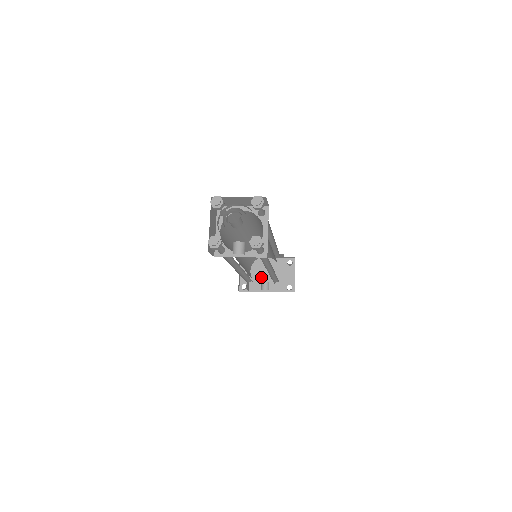
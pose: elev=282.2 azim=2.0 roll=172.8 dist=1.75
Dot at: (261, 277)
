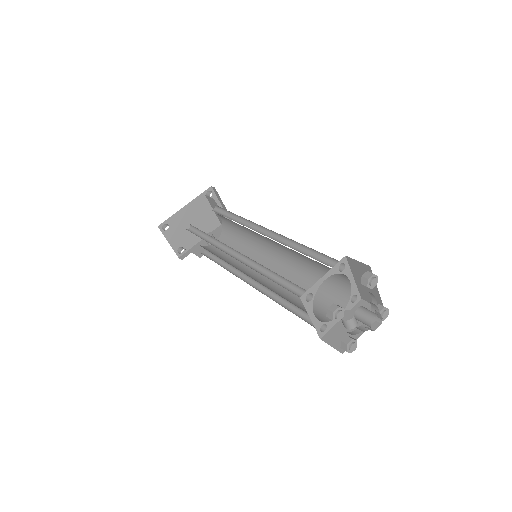
Dot at: occluded
